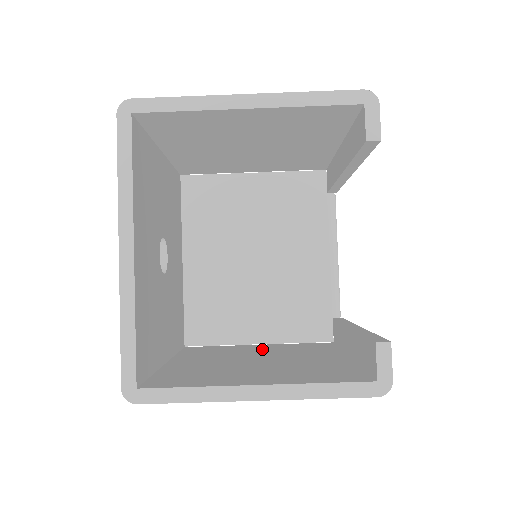
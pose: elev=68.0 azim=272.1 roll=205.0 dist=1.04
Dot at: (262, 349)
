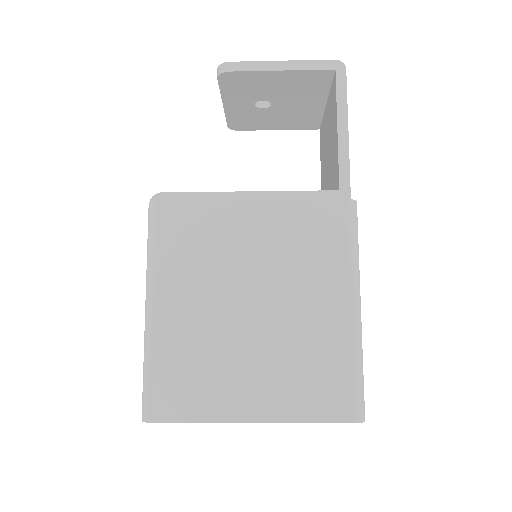
Dot at: occluded
